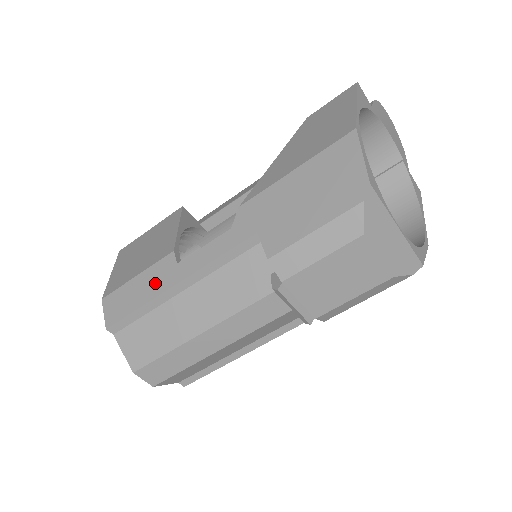
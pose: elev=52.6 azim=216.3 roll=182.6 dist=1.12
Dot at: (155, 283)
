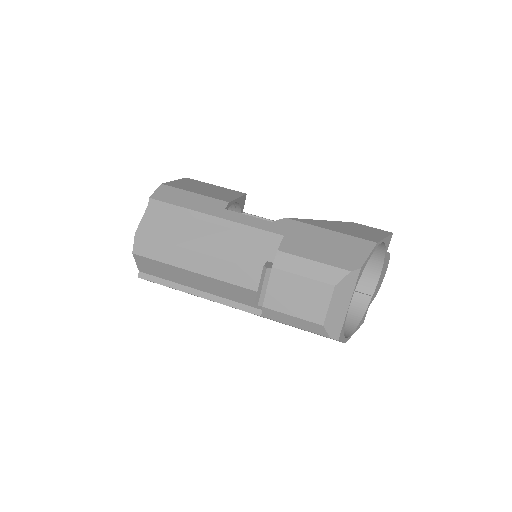
Dot at: (203, 205)
